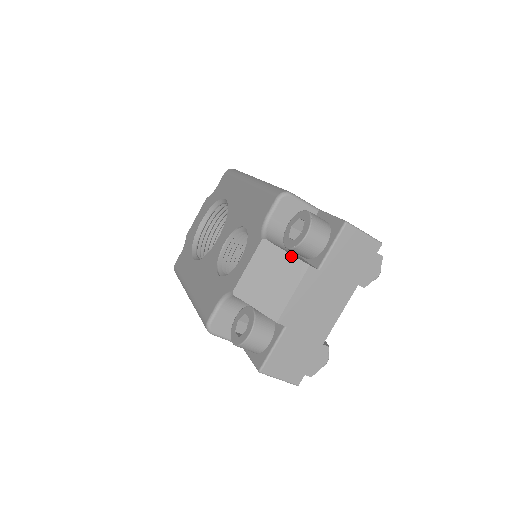
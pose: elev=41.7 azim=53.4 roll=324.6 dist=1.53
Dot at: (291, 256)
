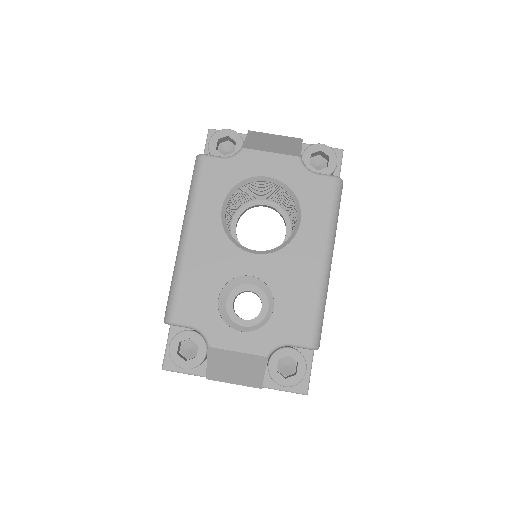
Dot at: (263, 378)
